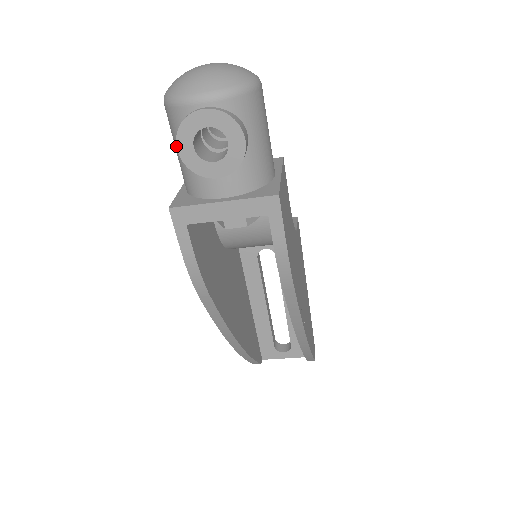
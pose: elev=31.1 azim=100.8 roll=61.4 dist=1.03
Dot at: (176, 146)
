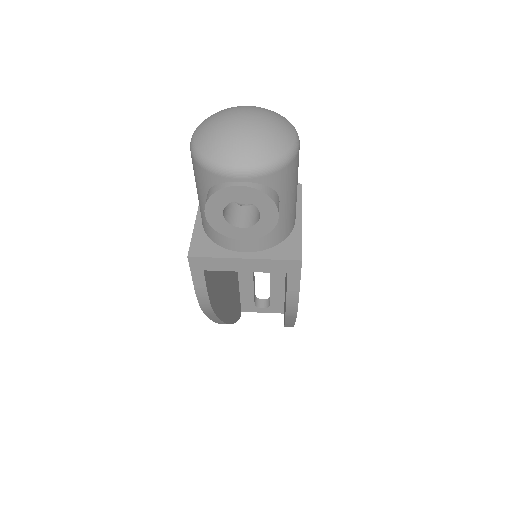
Dot at: (204, 211)
